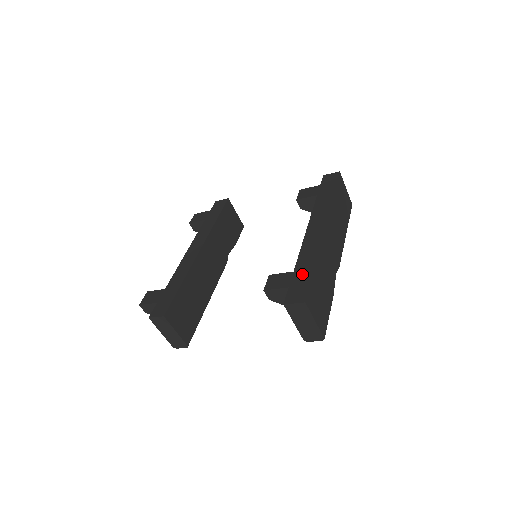
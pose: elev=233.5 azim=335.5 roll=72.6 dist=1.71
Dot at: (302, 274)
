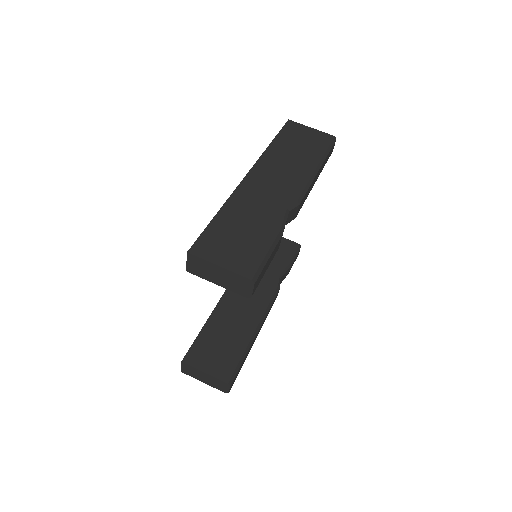
Dot at: occluded
